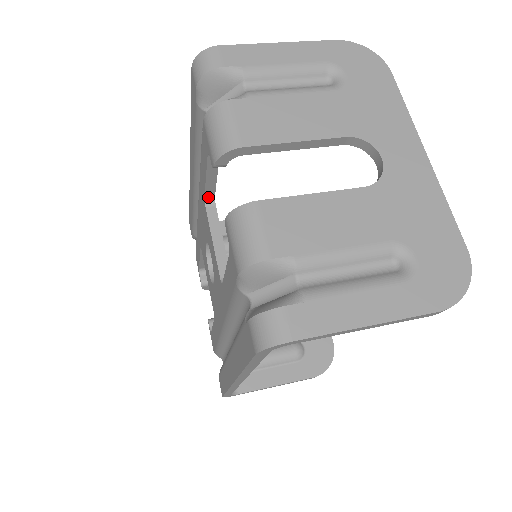
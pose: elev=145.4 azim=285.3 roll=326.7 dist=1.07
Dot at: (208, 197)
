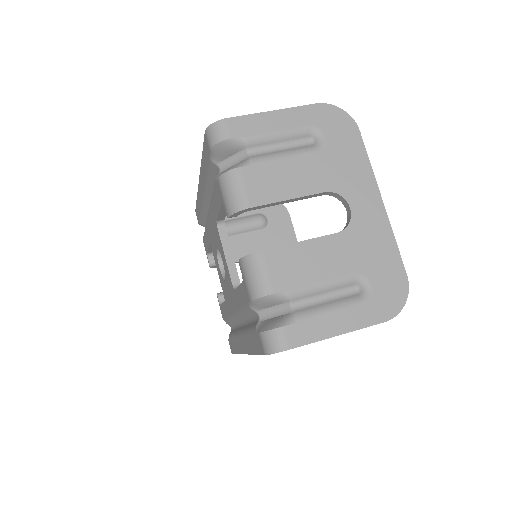
Dot at: (219, 220)
